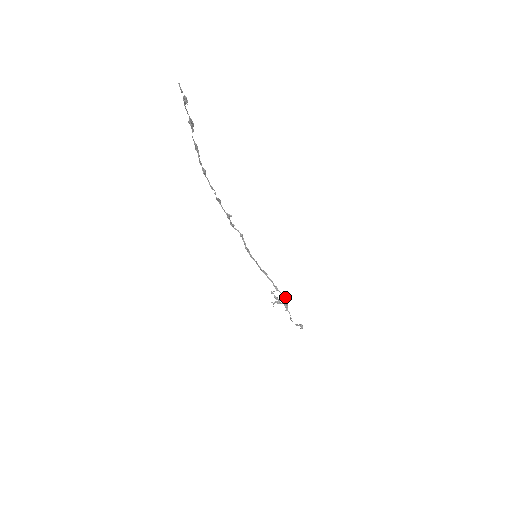
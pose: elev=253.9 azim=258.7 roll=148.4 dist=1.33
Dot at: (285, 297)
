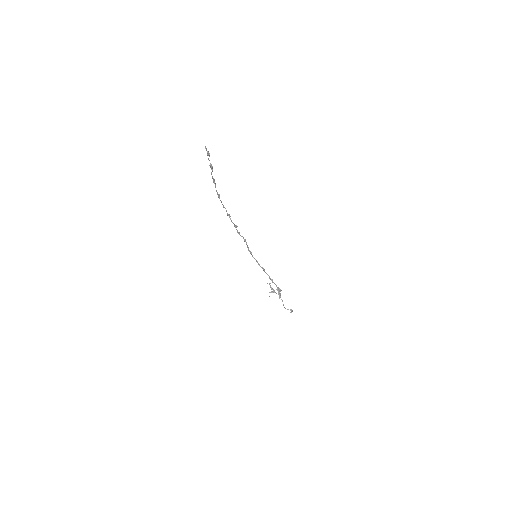
Dot at: (279, 288)
